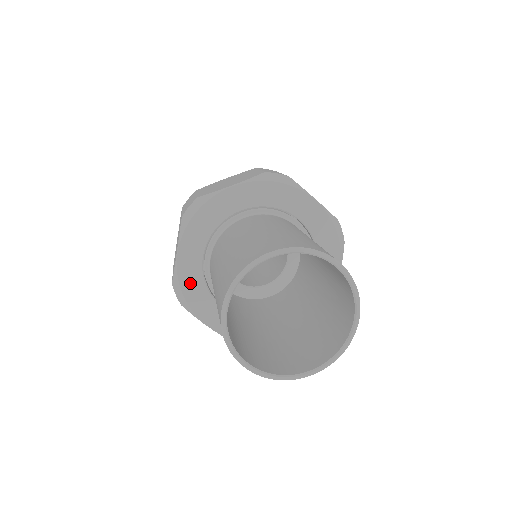
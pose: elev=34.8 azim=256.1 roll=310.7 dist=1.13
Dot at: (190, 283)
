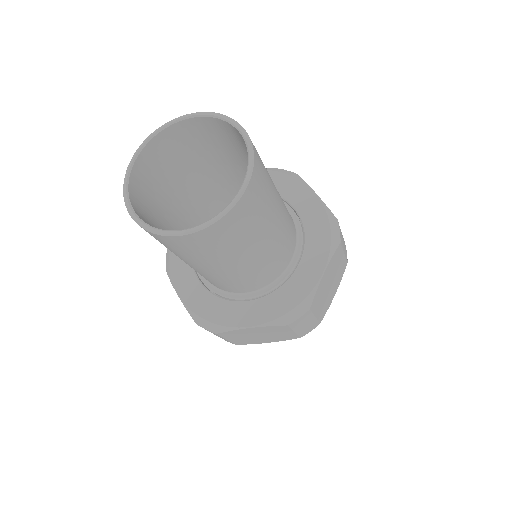
Dot at: (204, 306)
